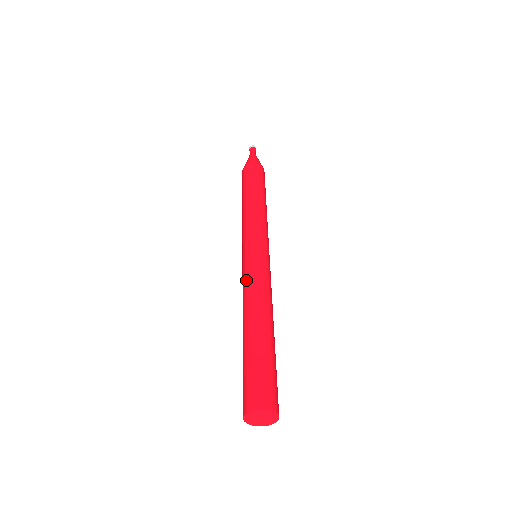
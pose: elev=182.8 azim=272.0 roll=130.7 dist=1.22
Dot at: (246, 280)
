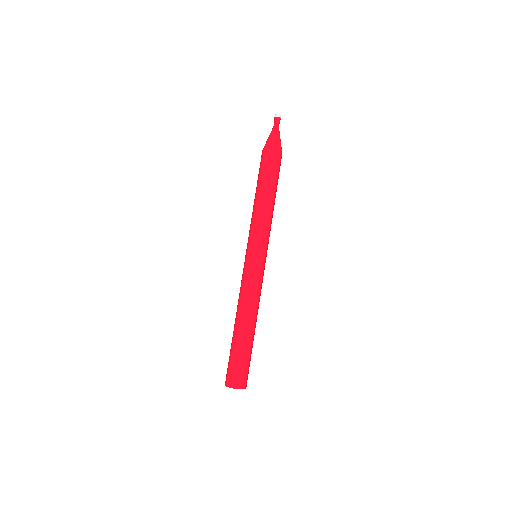
Dot at: (241, 284)
